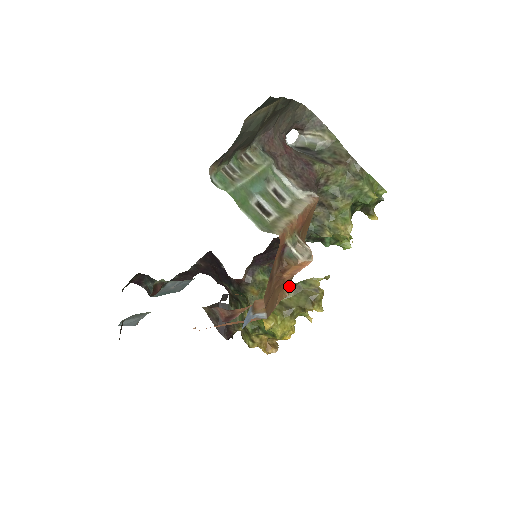
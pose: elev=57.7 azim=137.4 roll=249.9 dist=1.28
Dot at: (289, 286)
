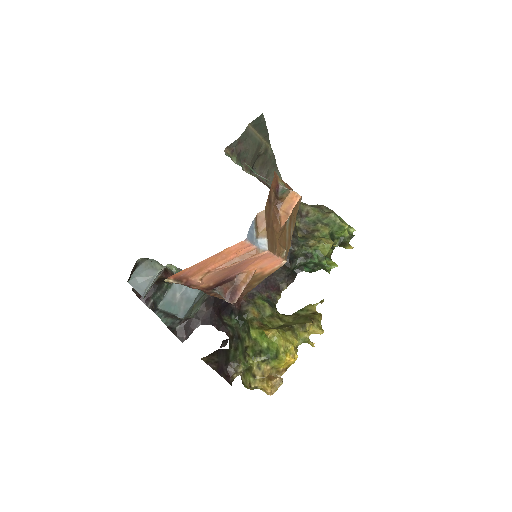
Dot at: (286, 254)
